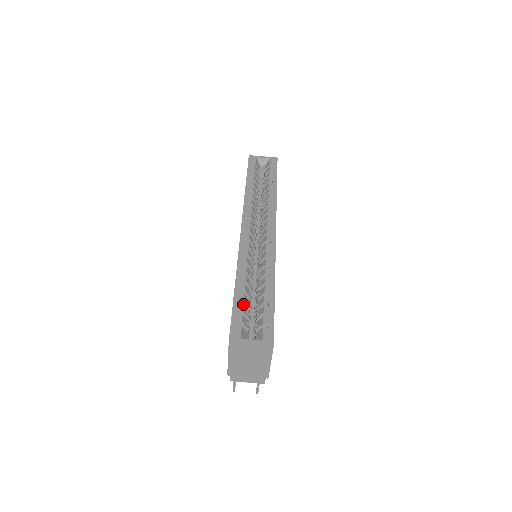
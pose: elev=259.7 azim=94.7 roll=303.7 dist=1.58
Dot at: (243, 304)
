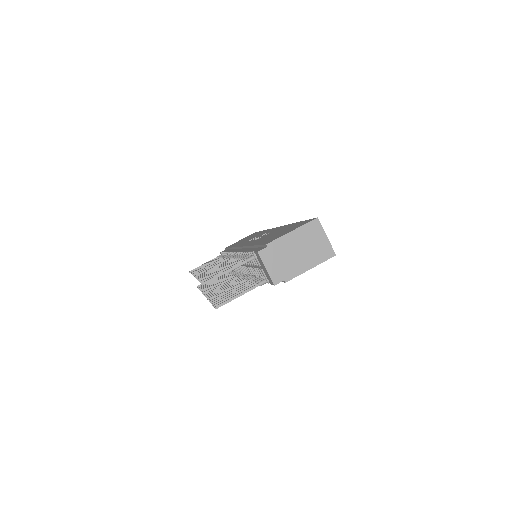
Dot at: occluded
